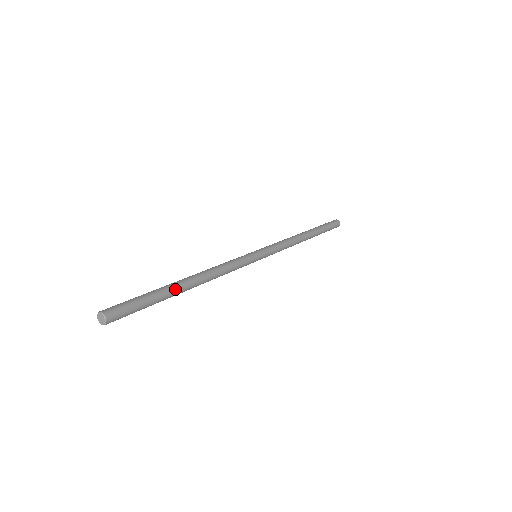
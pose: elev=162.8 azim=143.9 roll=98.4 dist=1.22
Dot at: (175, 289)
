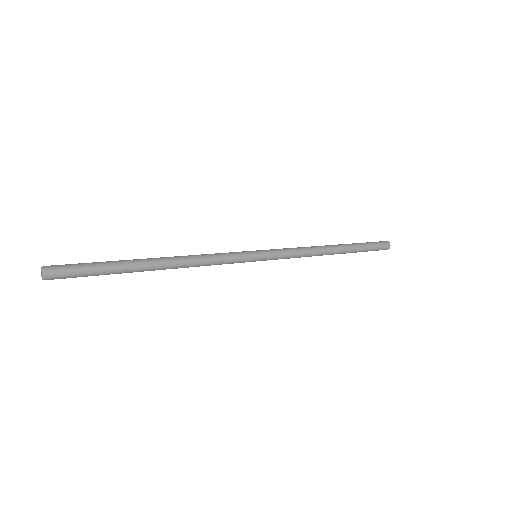
Dot at: (135, 264)
